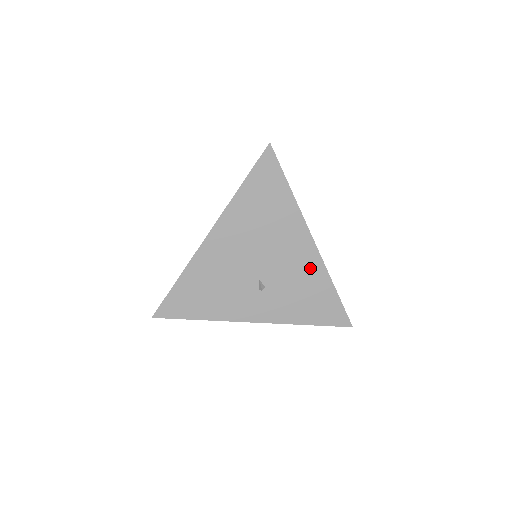
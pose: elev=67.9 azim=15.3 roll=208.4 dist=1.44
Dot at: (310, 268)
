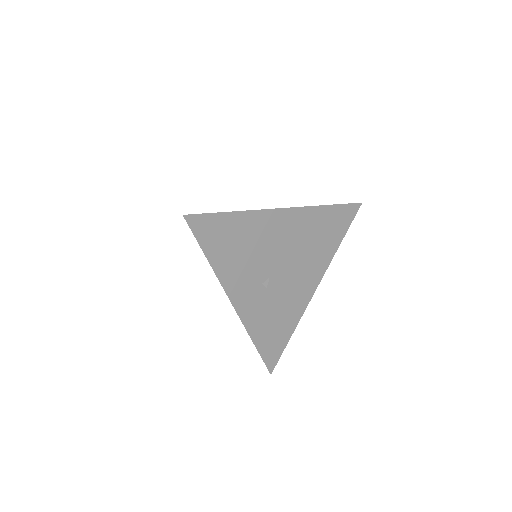
Dot at: (297, 304)
